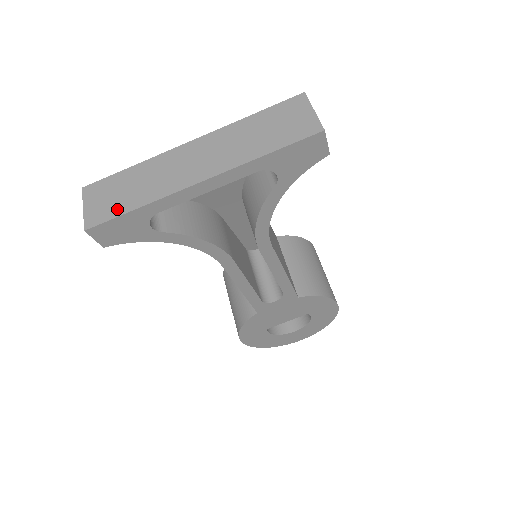
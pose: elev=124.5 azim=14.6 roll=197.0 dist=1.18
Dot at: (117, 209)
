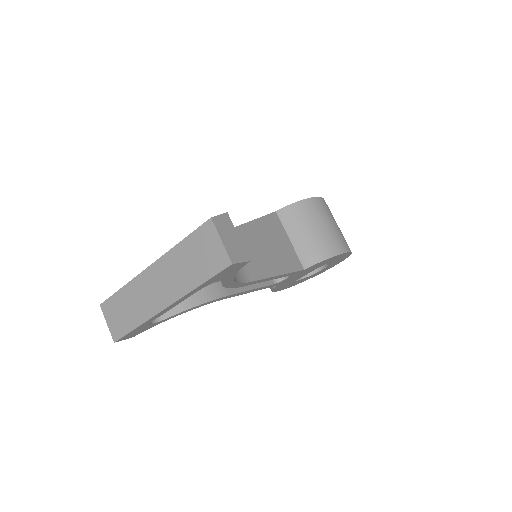
Dot at: (125, 327)
